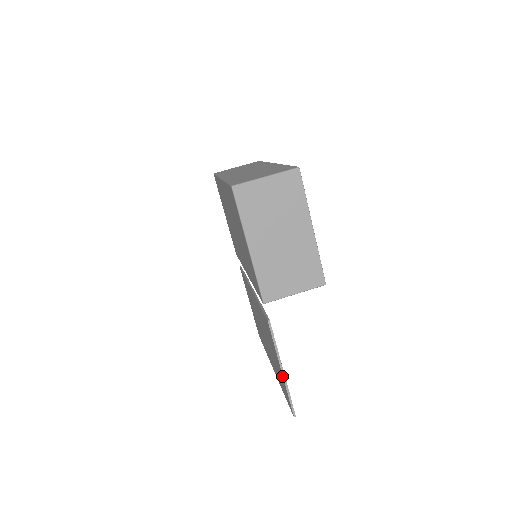
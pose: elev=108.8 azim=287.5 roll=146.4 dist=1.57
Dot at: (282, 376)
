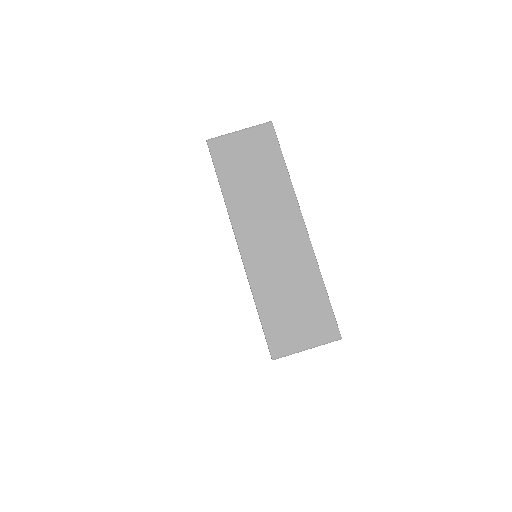
Dot at: occluded
